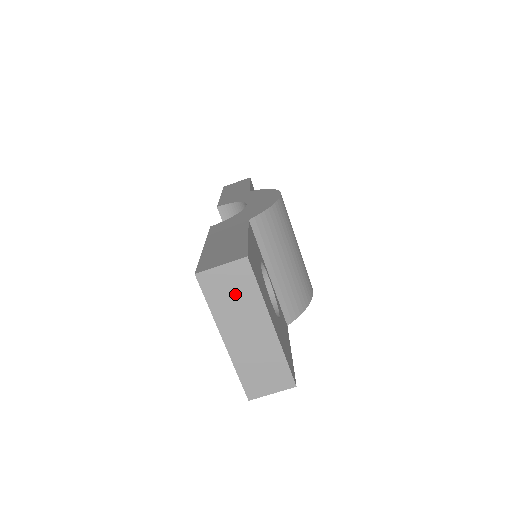
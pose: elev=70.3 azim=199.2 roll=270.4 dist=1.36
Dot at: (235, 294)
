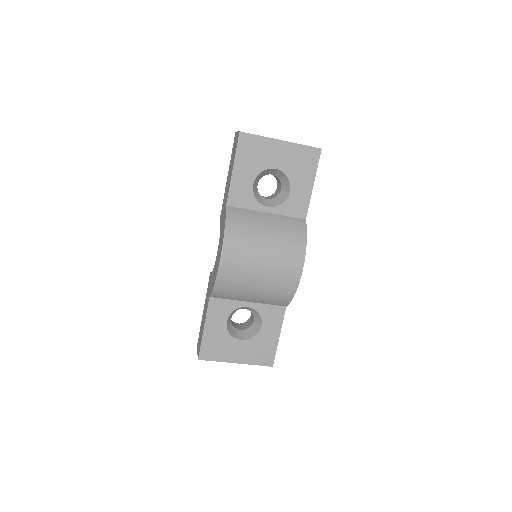
Dot at: occluded
